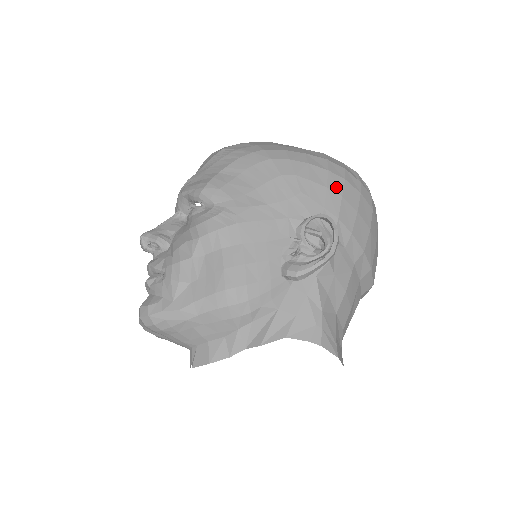
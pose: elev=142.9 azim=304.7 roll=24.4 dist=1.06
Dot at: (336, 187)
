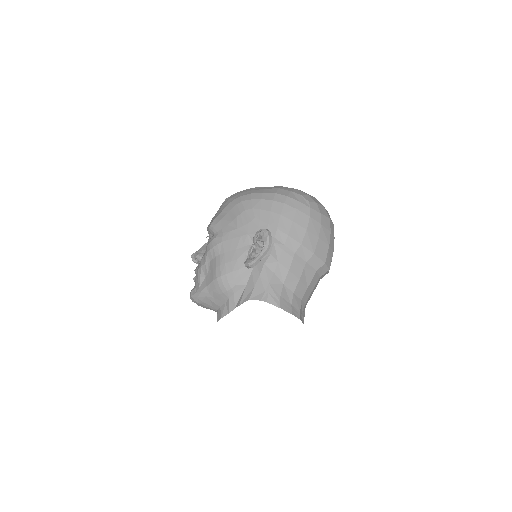
Dot at: (277, 210)
